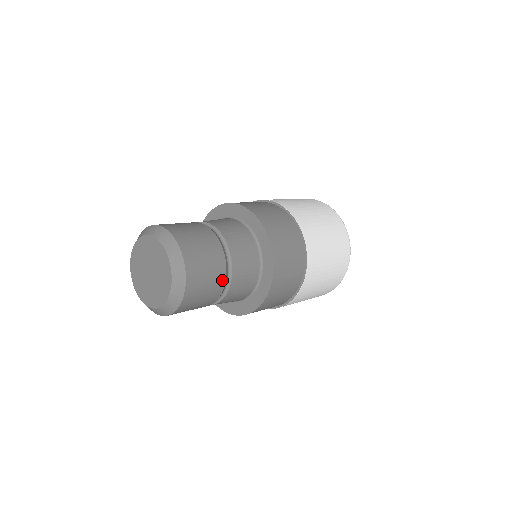
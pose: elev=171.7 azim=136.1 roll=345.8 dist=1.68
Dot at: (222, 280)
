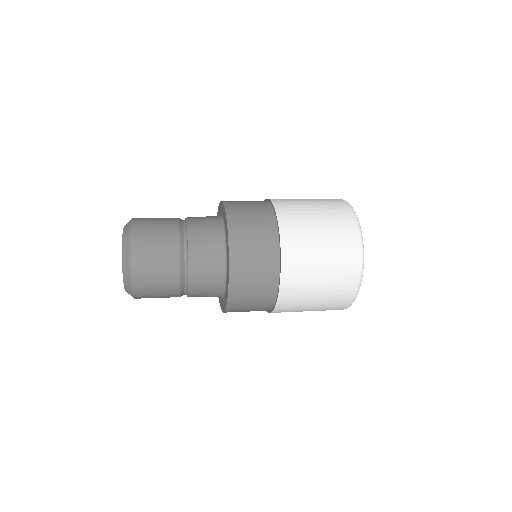
Dot at: (175, 238)
